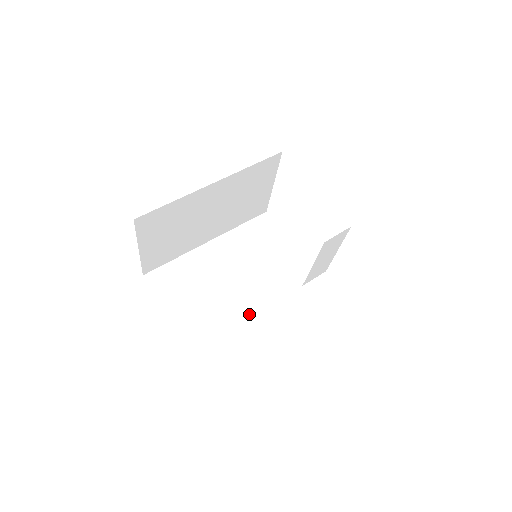
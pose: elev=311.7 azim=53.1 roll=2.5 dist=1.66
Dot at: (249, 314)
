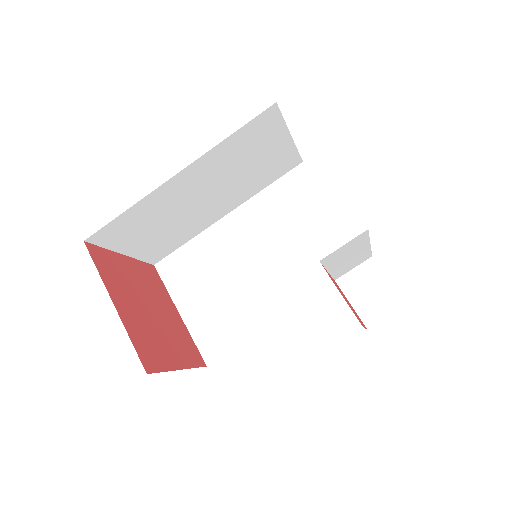
Dot at: (269, 314)
